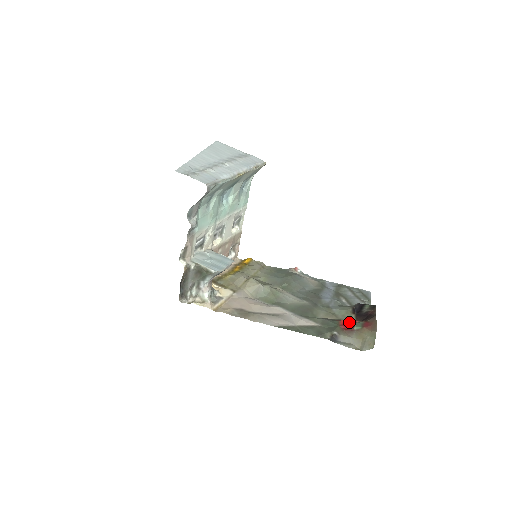
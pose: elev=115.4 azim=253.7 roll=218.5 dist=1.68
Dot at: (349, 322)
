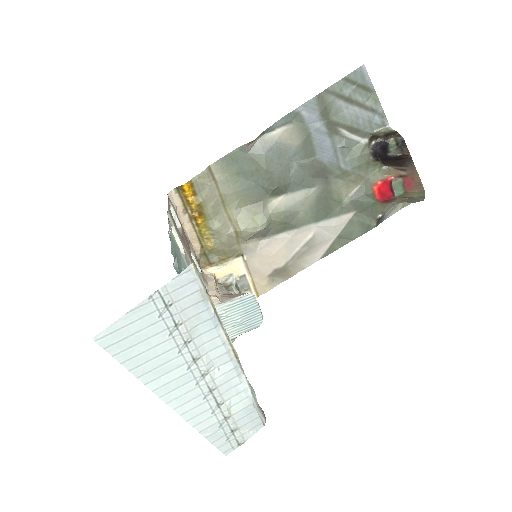
Dot at: (384, 189)
